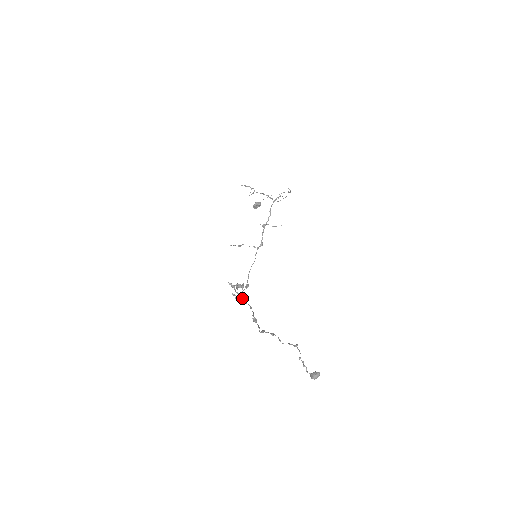
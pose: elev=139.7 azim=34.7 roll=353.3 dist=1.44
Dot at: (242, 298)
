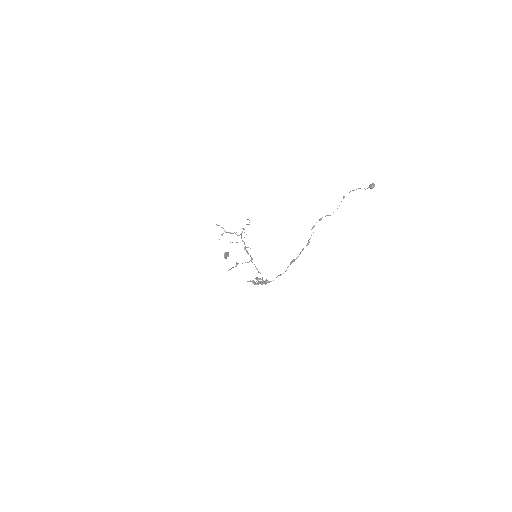
Dot at: (266, 280)
